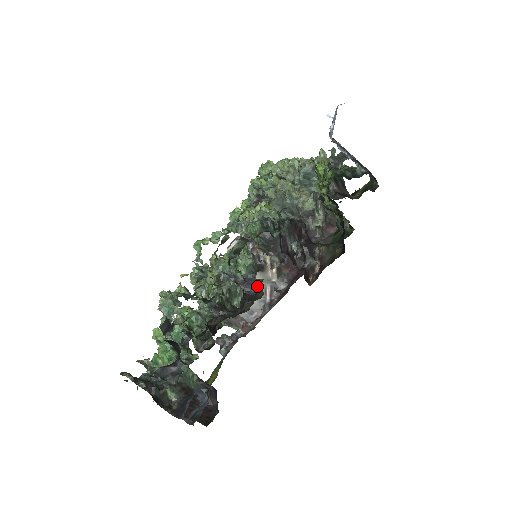
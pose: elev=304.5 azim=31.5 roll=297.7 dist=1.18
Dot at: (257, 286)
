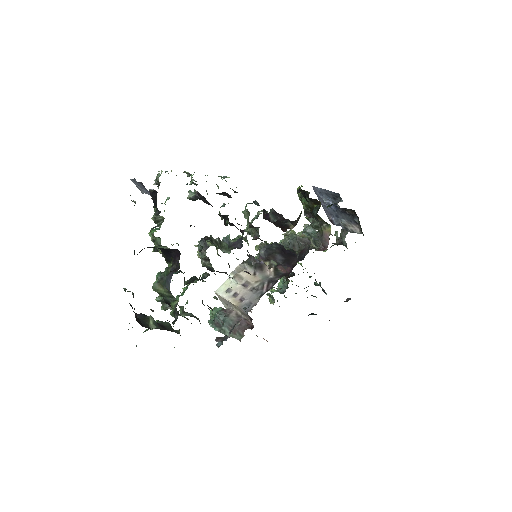
Dot at: (242, 238)
